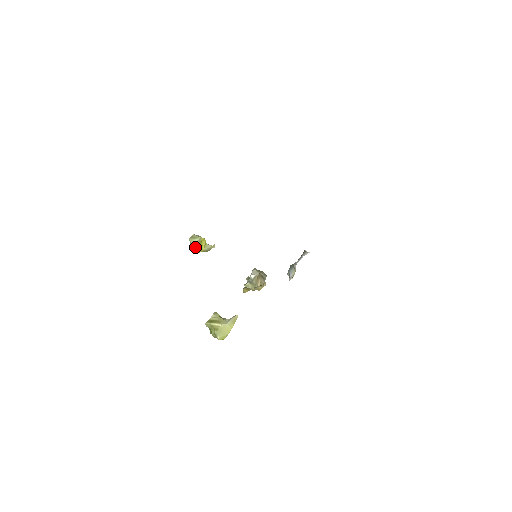
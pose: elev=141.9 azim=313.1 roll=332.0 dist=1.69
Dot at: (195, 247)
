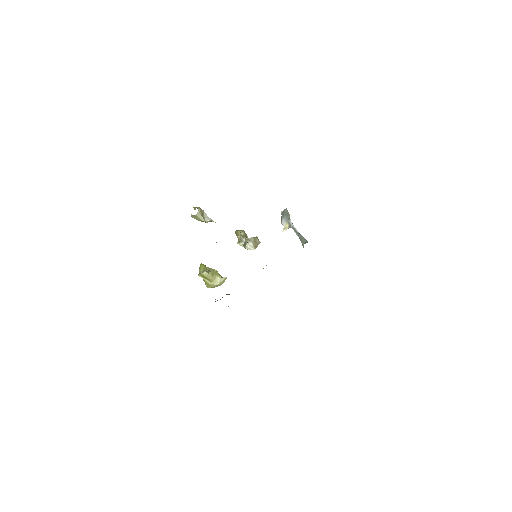
Dot at: occluded
